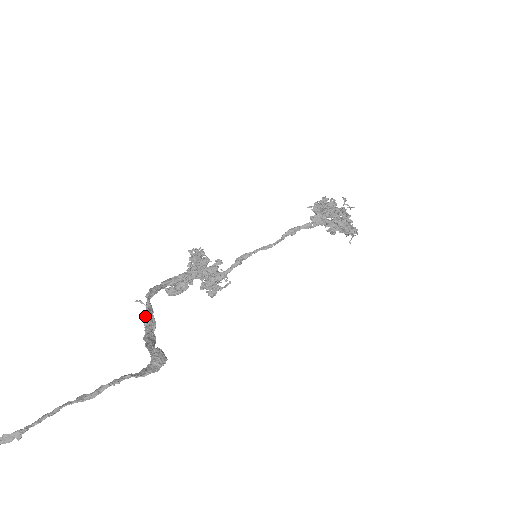
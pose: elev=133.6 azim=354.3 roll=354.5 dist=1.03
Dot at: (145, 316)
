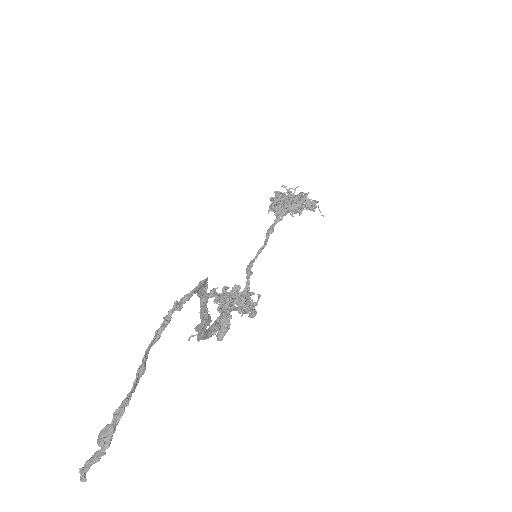
Dot at: (196, 327)
